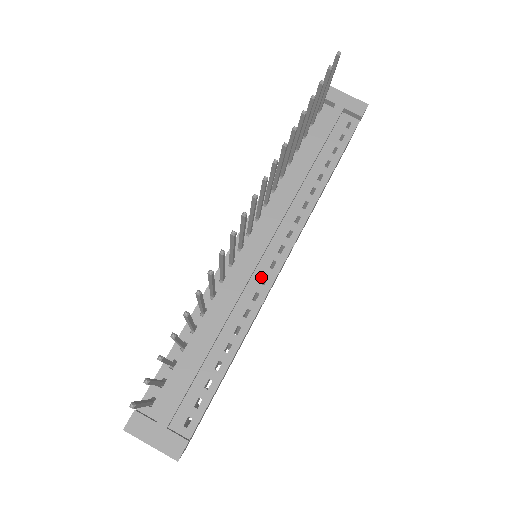
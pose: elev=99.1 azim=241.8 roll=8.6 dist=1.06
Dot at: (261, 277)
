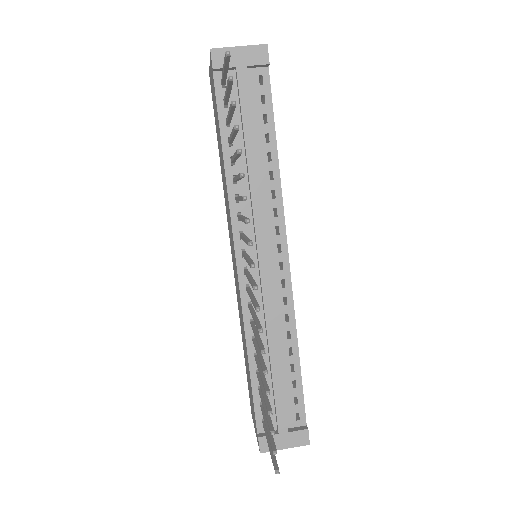
Dot at: (279, 283)
